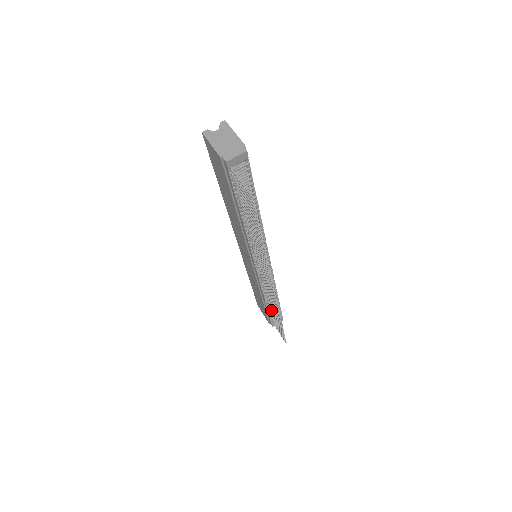
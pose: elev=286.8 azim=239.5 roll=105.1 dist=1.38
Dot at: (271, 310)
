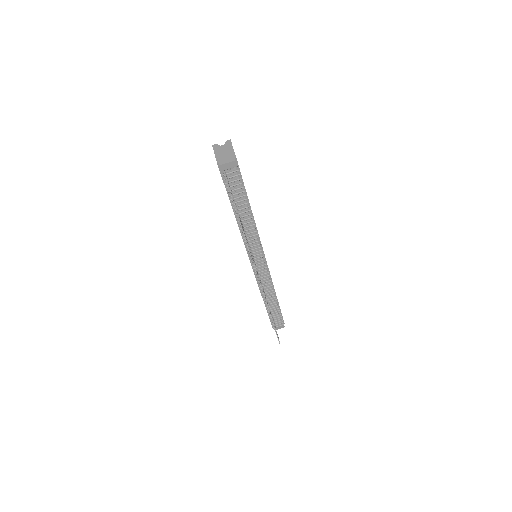
Dot at: occluded
